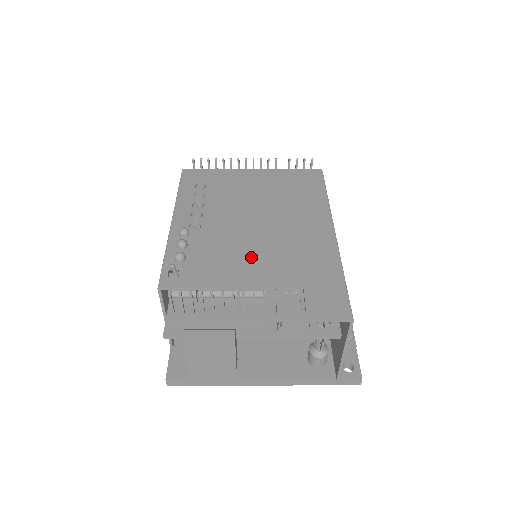
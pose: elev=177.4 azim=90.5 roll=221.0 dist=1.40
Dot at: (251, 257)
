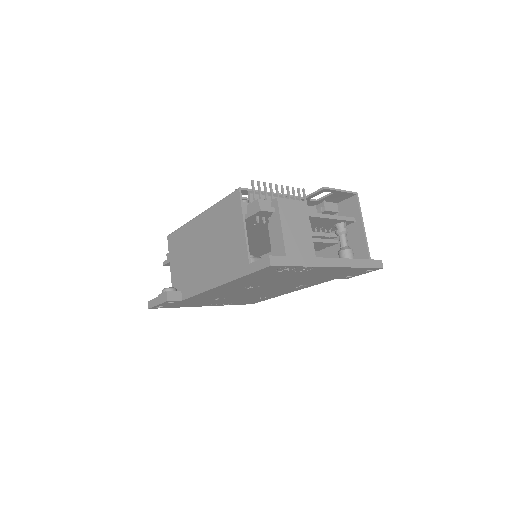
Dot at: occluded
